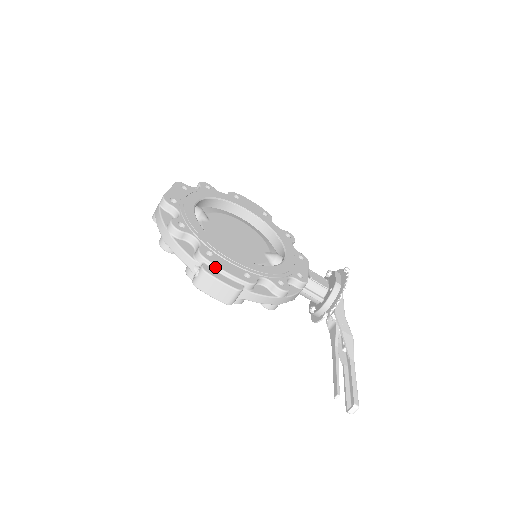
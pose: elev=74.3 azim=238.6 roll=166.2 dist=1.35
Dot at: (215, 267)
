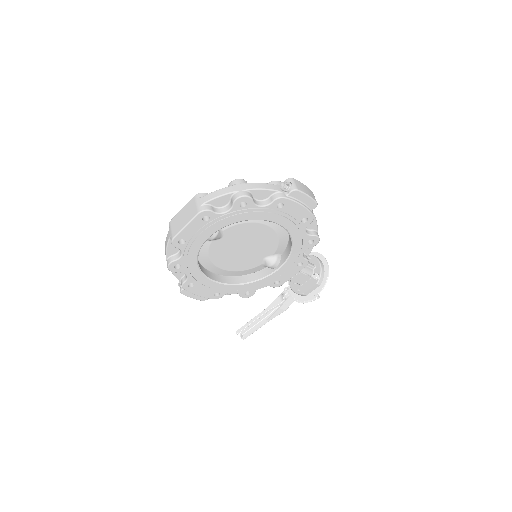
Dot at: (191, 293)
